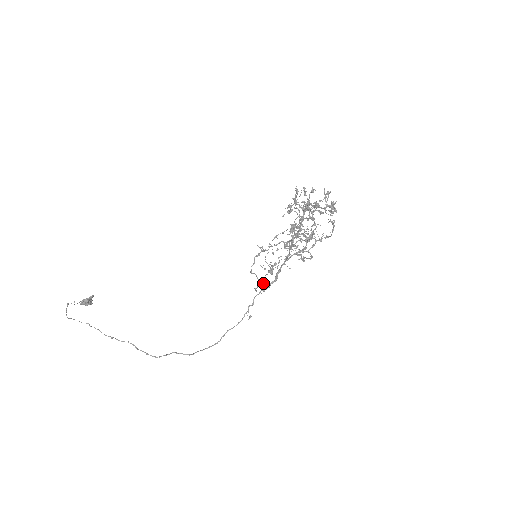
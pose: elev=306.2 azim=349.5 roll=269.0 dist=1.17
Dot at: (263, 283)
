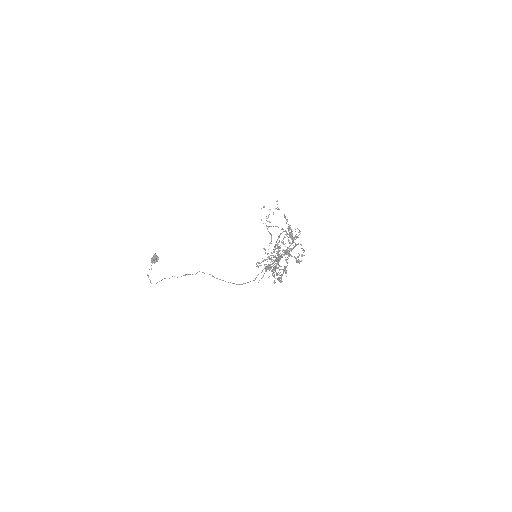
Dot at: occluded
